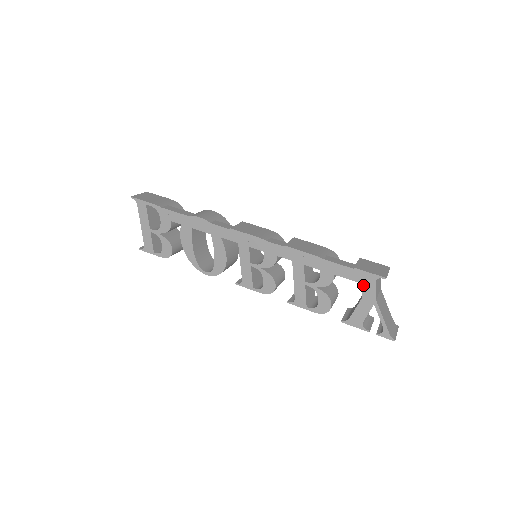
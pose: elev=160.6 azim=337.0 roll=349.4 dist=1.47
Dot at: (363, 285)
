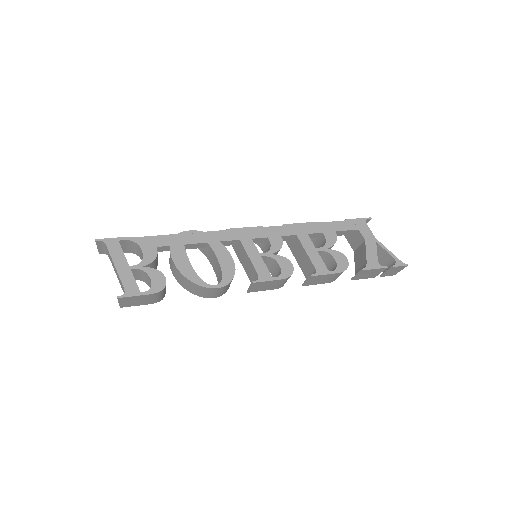
Dot at: (360, 230)
